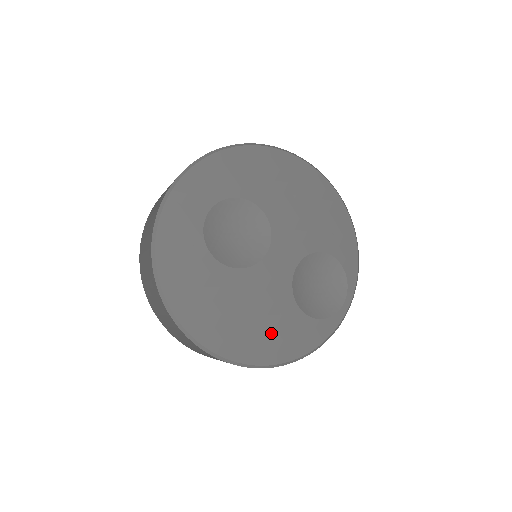
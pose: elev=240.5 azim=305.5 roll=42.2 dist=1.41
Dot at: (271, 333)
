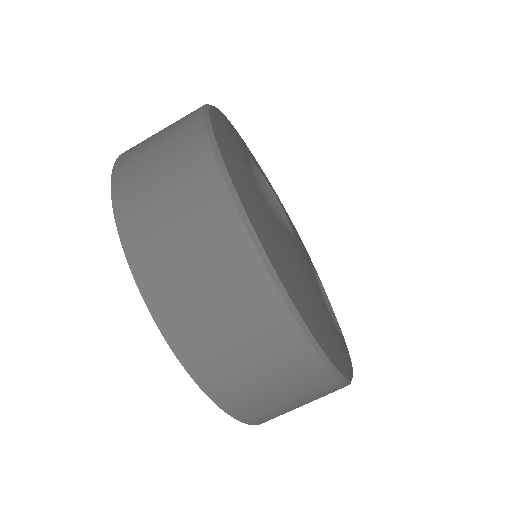
Dot at: (327, 327)
